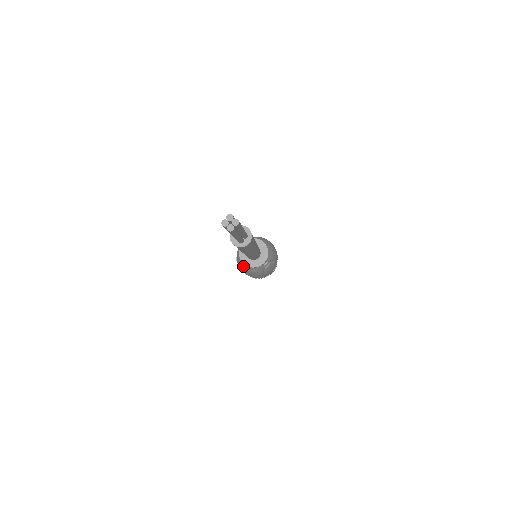
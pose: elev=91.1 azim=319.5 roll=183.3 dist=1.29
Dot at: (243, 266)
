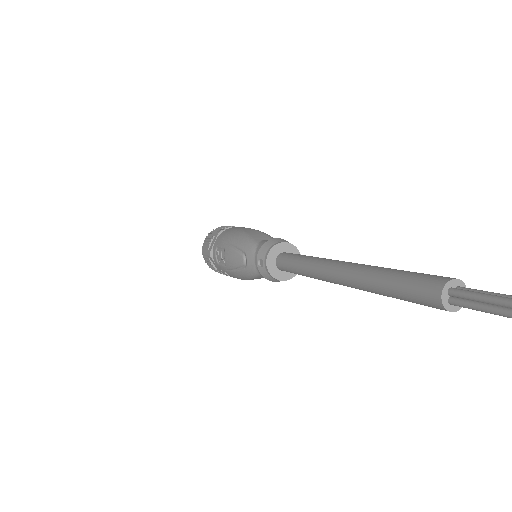
Dot at: (259, 278)
